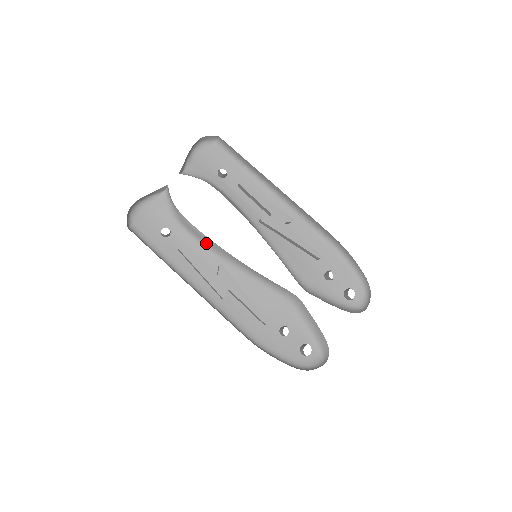
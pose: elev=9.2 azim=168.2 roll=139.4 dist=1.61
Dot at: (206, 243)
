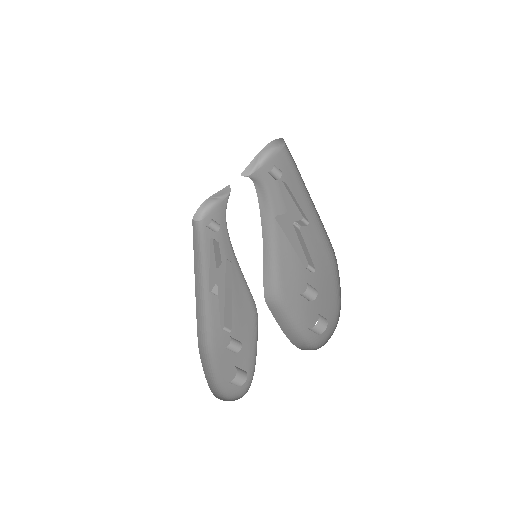
Dot at: occluded
